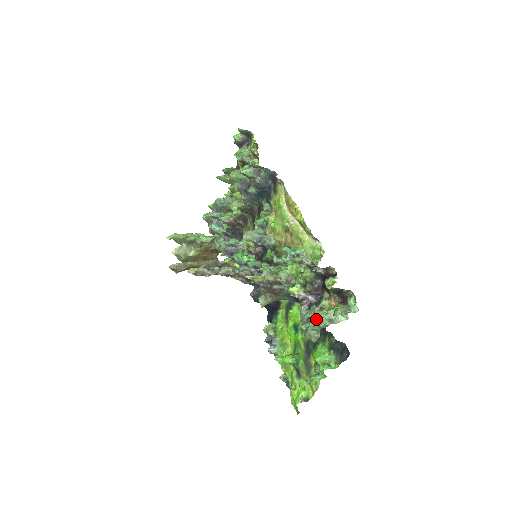
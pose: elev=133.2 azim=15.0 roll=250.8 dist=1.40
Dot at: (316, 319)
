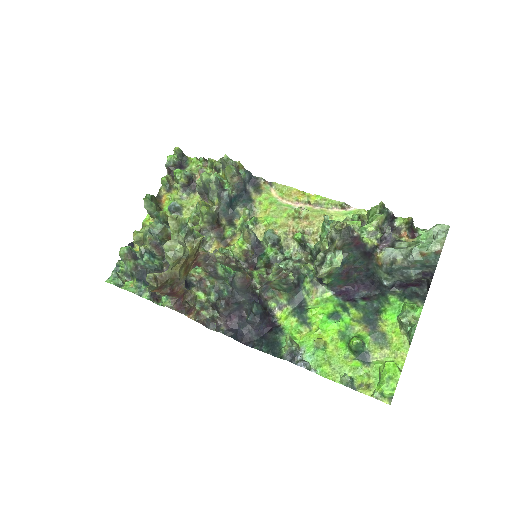
Dot at: (436, 227)
